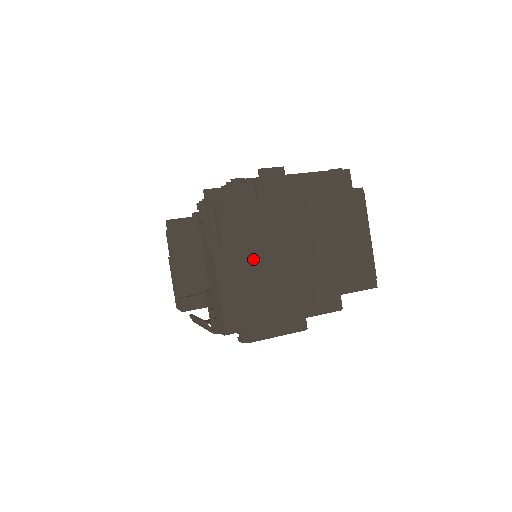
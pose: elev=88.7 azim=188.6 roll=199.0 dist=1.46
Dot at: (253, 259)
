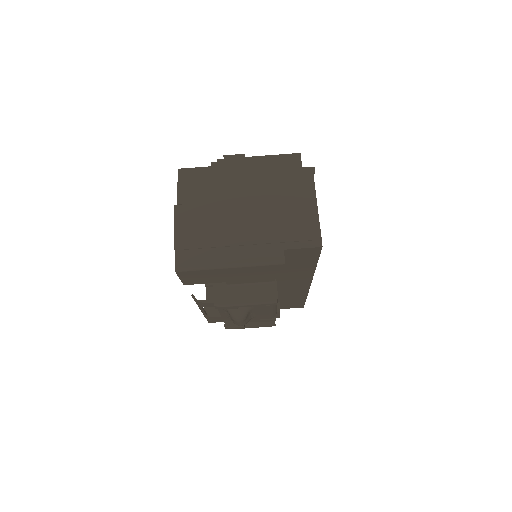
Dot at: (206, 215)
